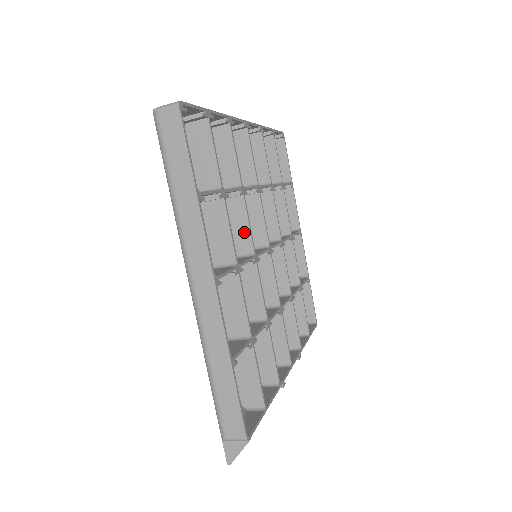
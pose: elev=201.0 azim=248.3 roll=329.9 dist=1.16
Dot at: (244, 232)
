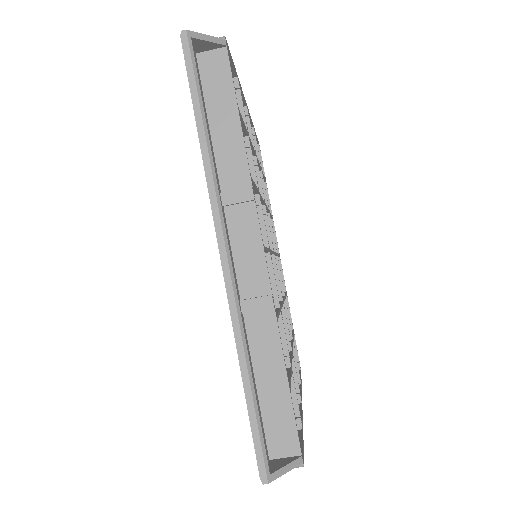
Dot at: occluded
